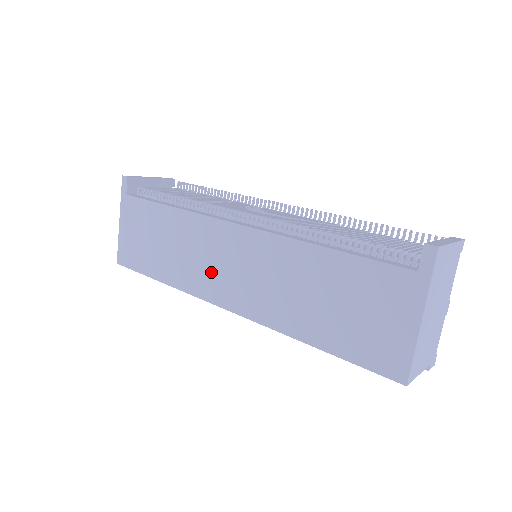
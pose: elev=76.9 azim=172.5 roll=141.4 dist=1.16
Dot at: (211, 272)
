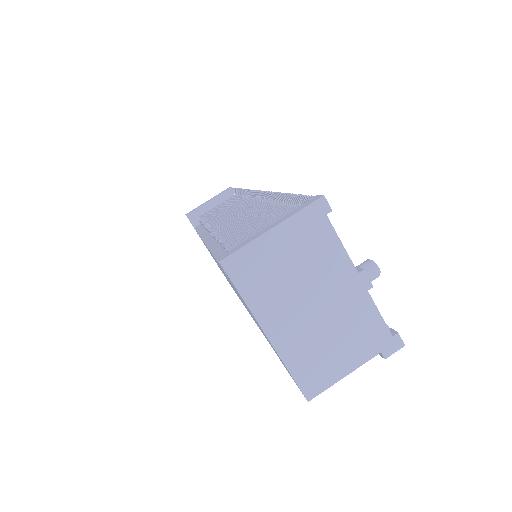
Dot at: occluded
